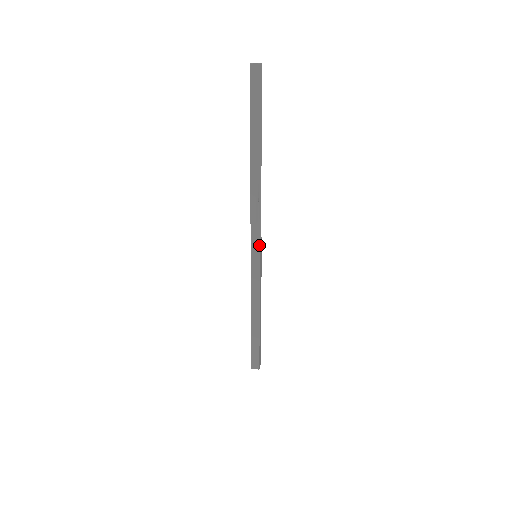
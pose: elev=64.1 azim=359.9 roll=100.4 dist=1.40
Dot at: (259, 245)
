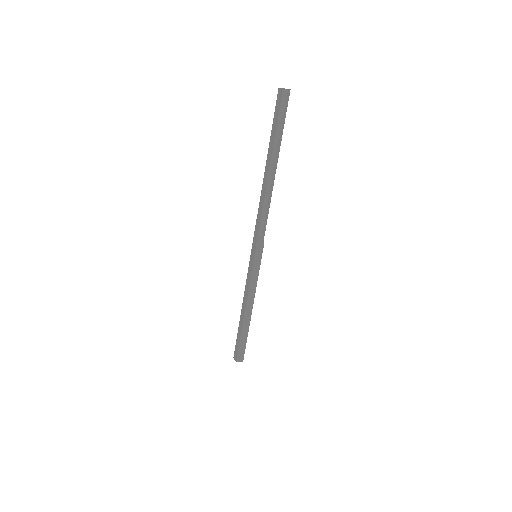
Dot at: (263, 246)
